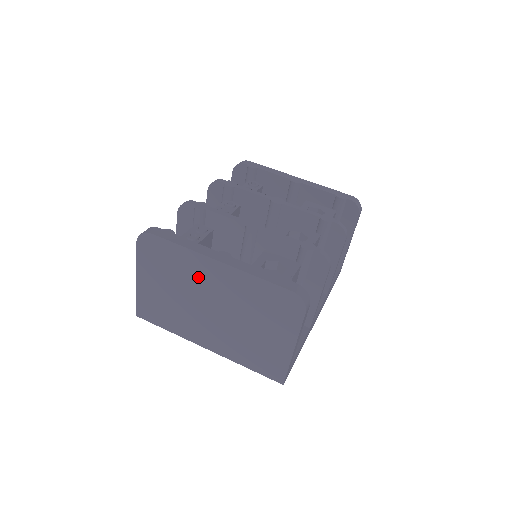
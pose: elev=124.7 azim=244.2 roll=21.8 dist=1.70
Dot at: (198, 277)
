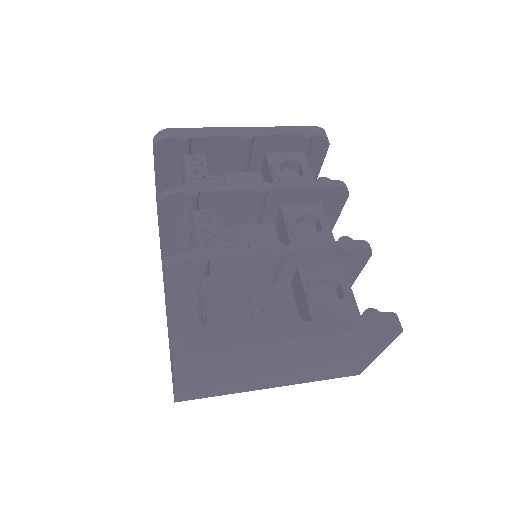
Dot at: (268, 356)
